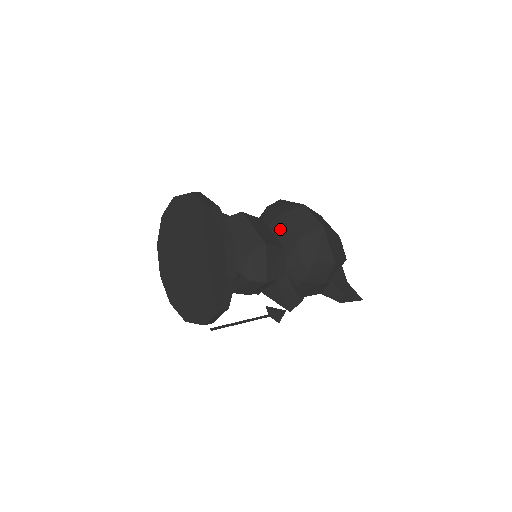
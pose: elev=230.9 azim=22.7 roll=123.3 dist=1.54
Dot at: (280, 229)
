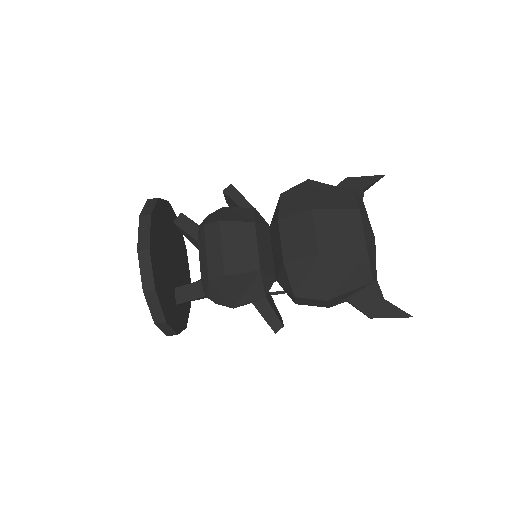
Dot at: (277, 237)
